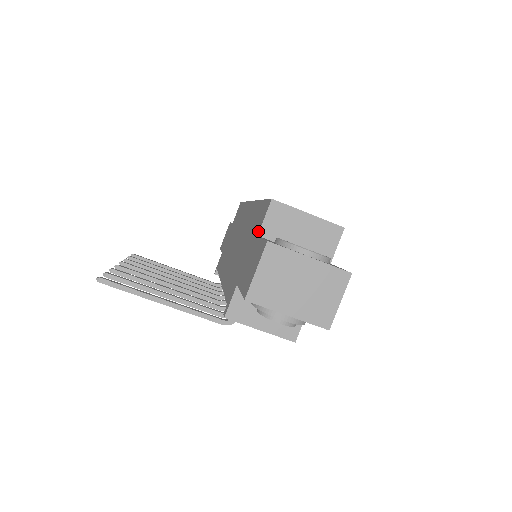
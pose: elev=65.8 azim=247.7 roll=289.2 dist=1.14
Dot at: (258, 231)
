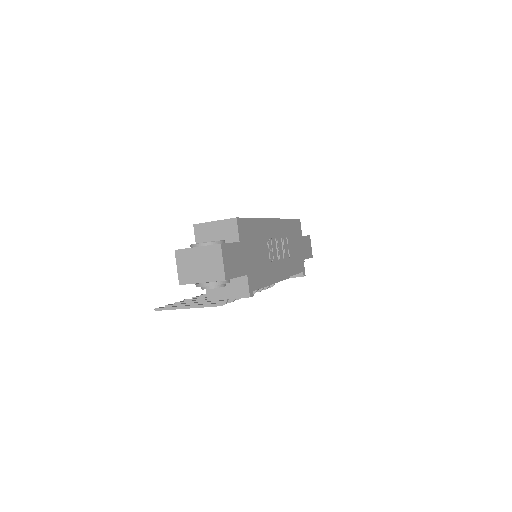
Dot at: occluded
